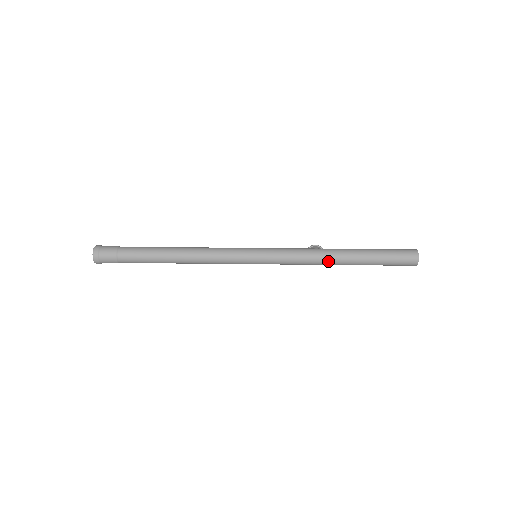
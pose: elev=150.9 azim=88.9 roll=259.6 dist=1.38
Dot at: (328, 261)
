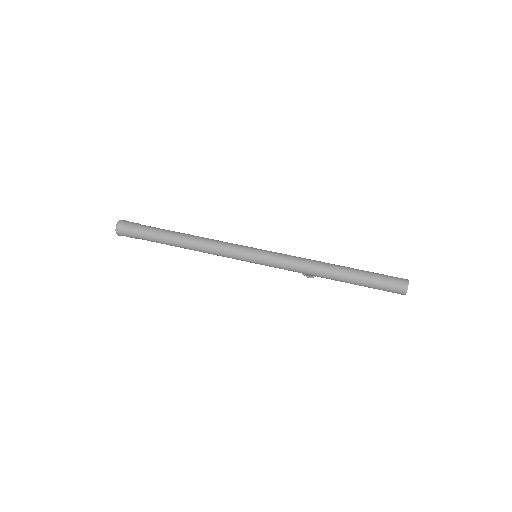
Dot at: (321, 269)
